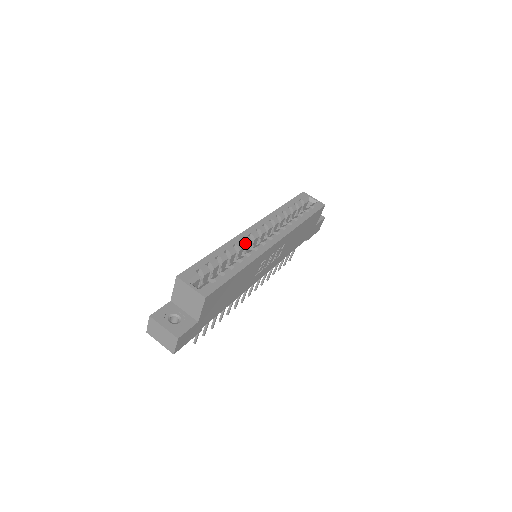
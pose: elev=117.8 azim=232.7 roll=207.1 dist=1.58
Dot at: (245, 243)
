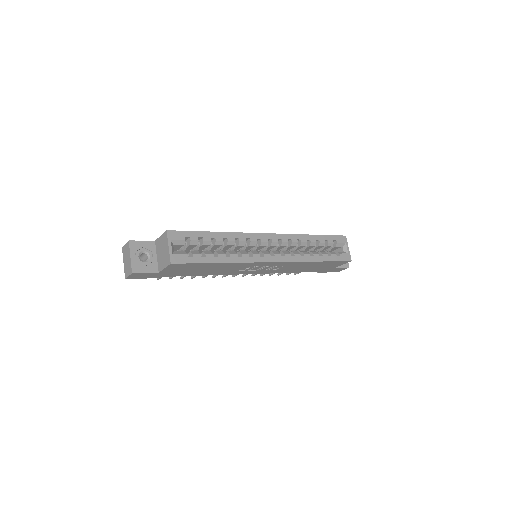
Dot at: (249, 243)
